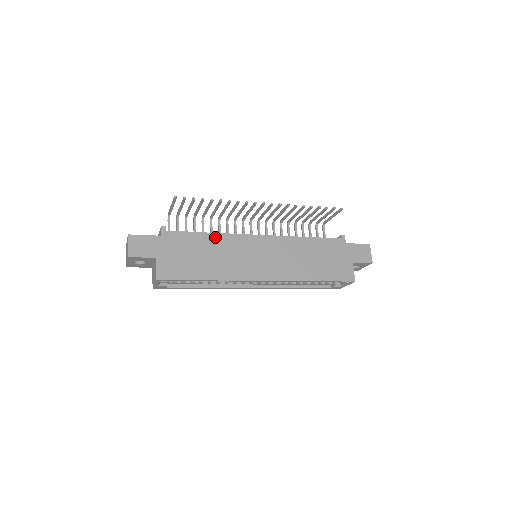
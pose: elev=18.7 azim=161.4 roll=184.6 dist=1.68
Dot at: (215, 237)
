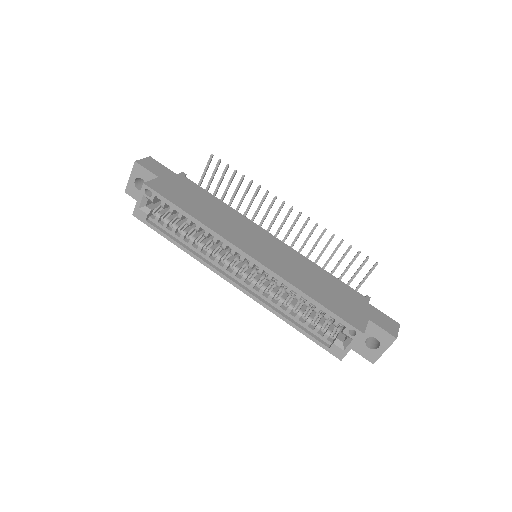
Dot at: (225, 206)
